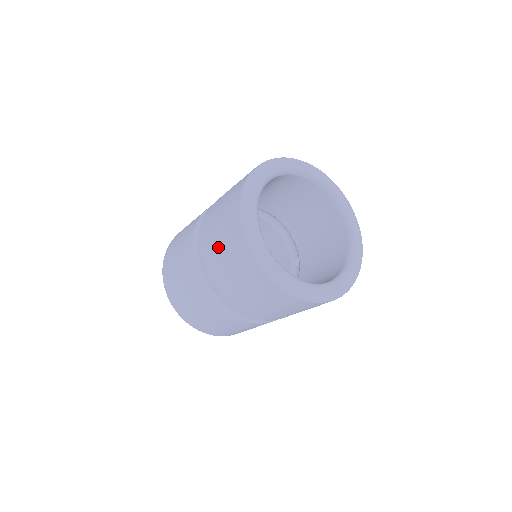
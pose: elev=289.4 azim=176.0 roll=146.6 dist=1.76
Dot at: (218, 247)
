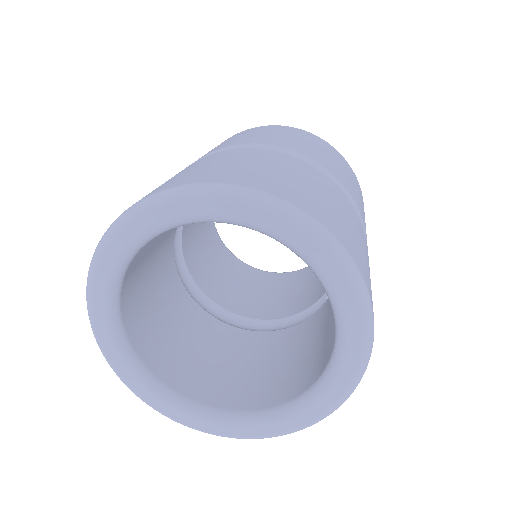
Dot at: occluded
